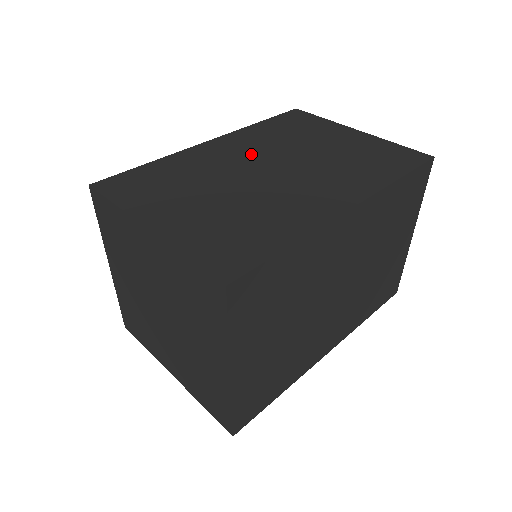
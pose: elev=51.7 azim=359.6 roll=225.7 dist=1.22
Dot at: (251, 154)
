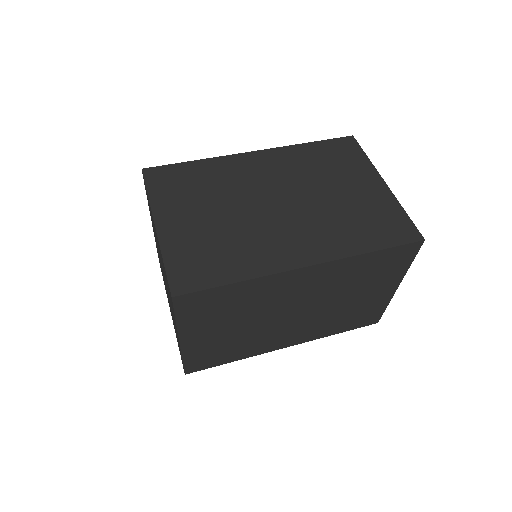
Dot at: (274, 179)
